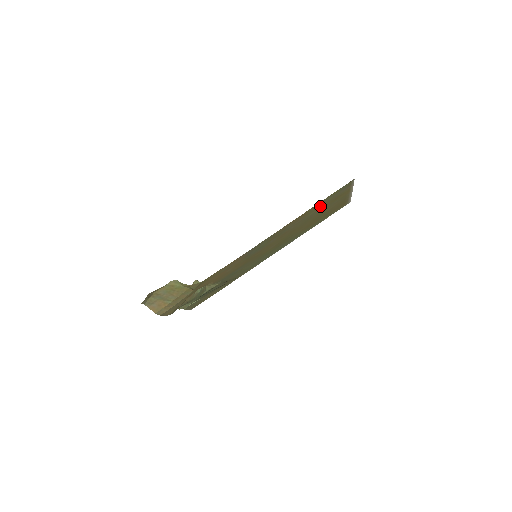
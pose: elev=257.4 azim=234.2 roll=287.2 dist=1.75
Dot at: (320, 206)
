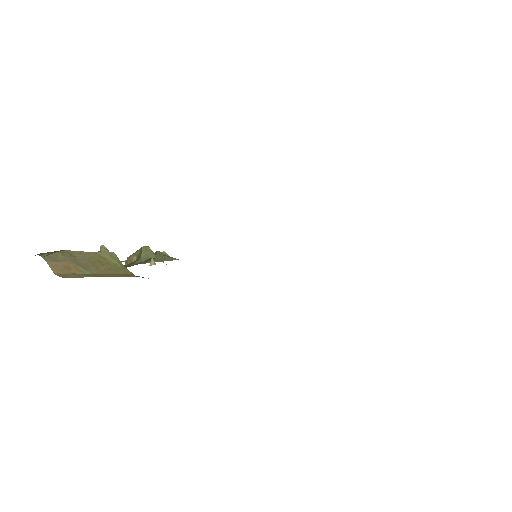
Dot at: occluded
